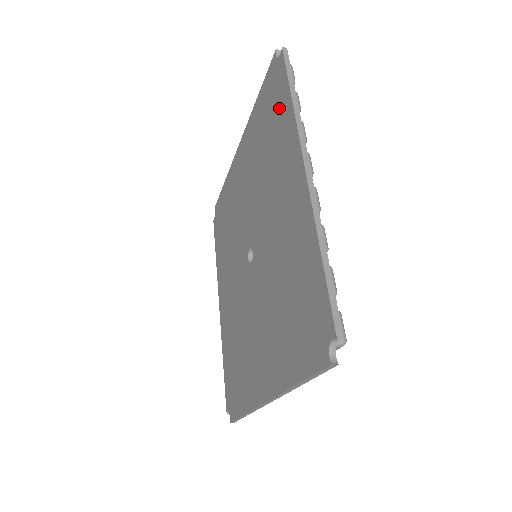
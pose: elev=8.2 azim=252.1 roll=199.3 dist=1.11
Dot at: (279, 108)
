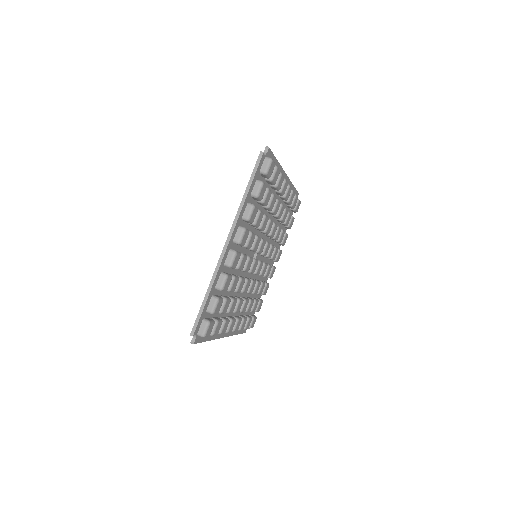
Dot at: occluded
